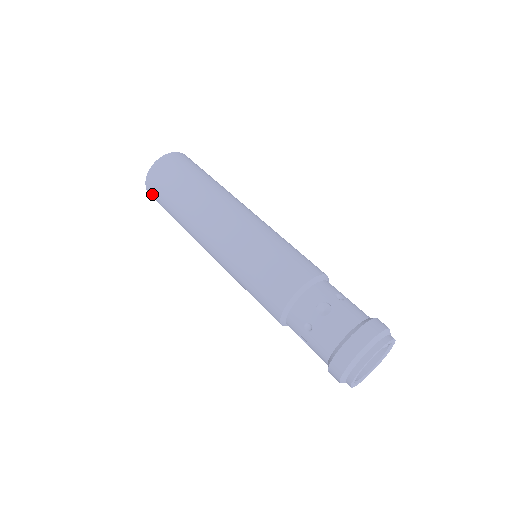
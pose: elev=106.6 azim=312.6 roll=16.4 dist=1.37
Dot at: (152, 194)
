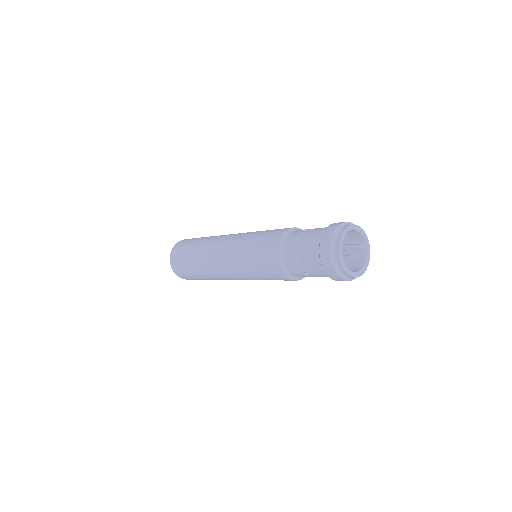
Dot at: (174, 259)
